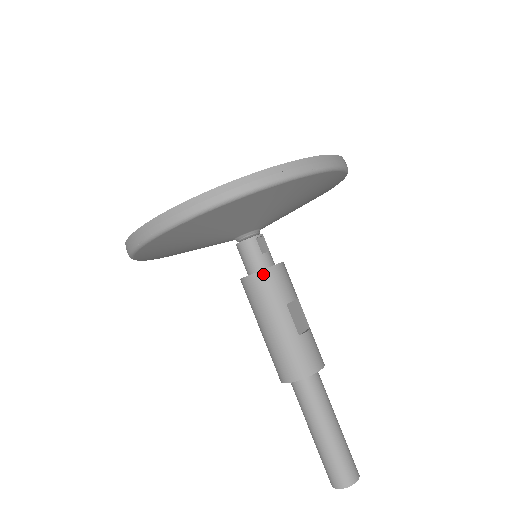
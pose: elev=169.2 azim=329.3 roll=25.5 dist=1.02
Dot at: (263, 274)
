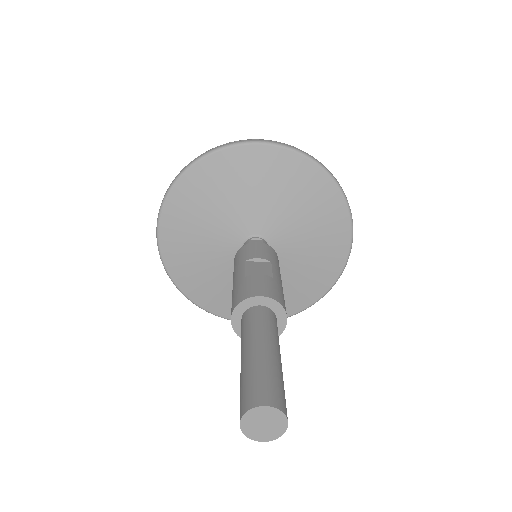
Dot at: (238, 253)
